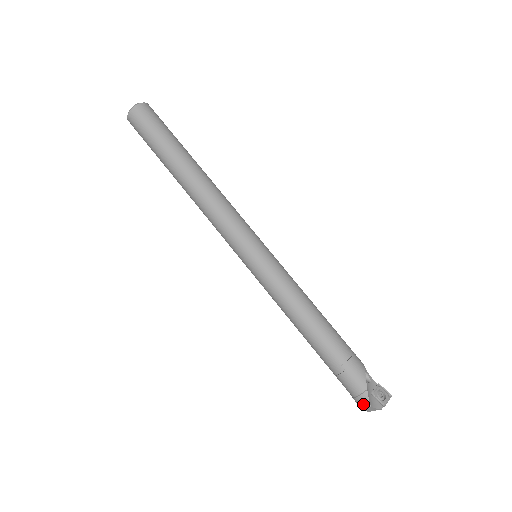
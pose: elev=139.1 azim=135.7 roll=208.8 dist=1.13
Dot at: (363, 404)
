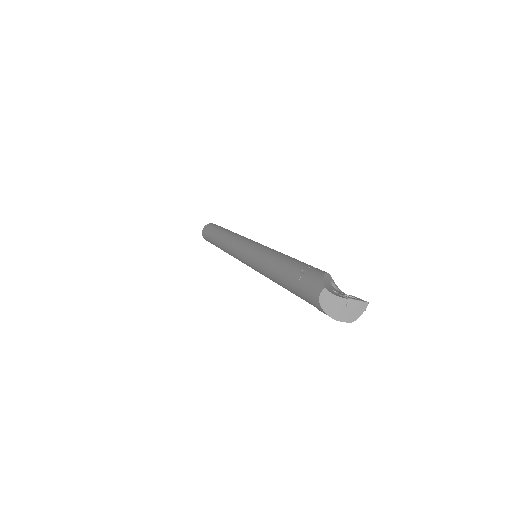
Dot at: (318, 292)
